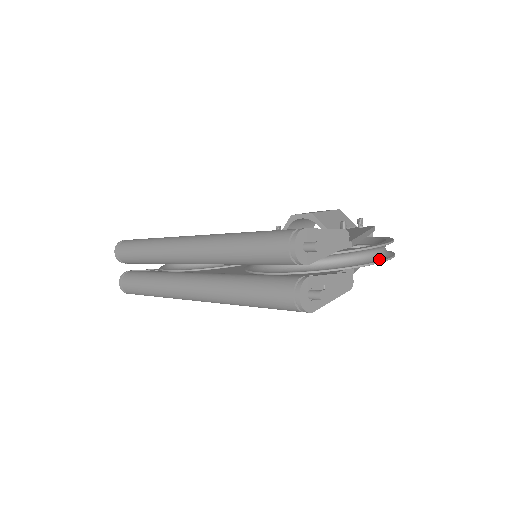
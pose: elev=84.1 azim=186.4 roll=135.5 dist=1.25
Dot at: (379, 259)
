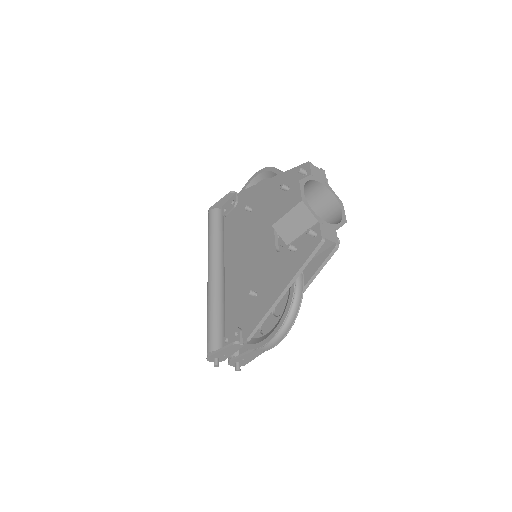
Dot at: (268, 347)
